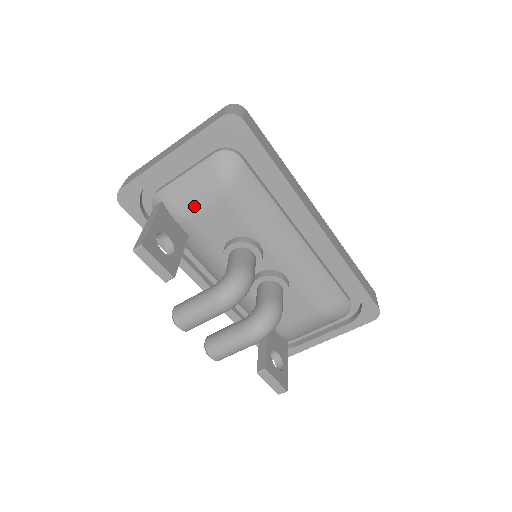
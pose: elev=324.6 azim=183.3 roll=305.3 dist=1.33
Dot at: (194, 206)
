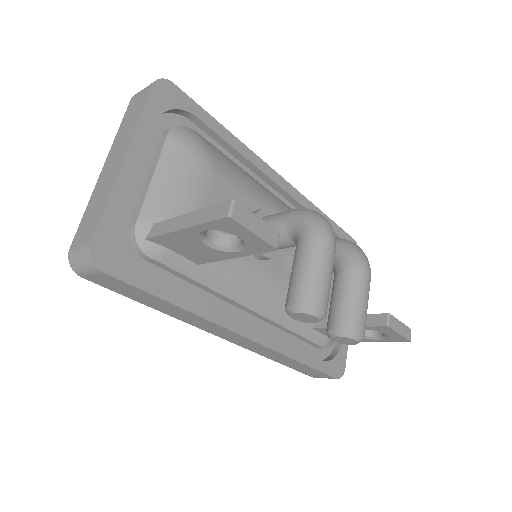
Dot at: (193, 201)
